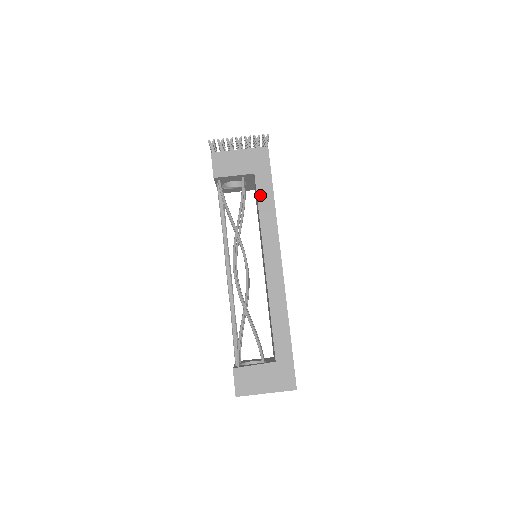
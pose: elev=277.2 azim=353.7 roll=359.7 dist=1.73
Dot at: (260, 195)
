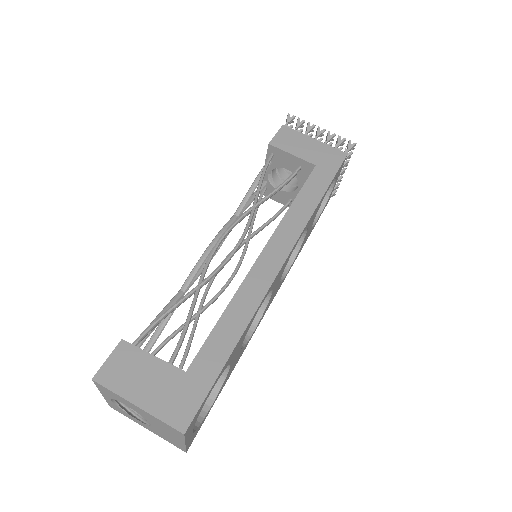
Dot at: (308, 186)
